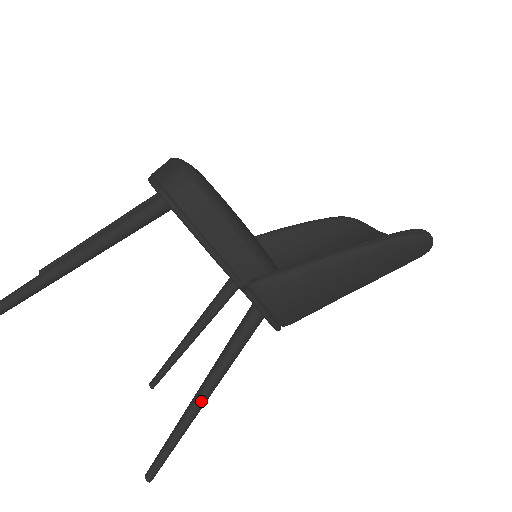
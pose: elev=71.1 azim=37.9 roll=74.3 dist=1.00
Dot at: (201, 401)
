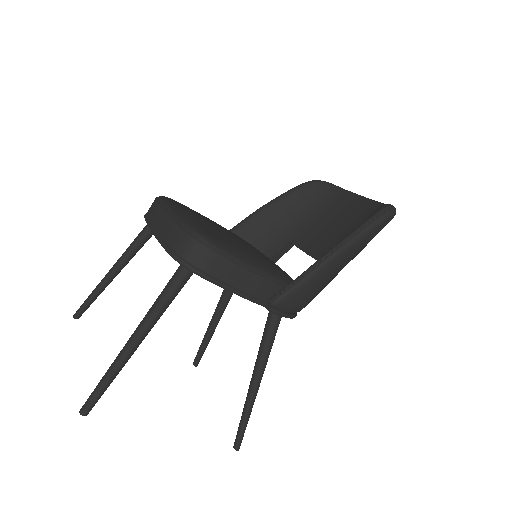
Dot at: (256, 387)
